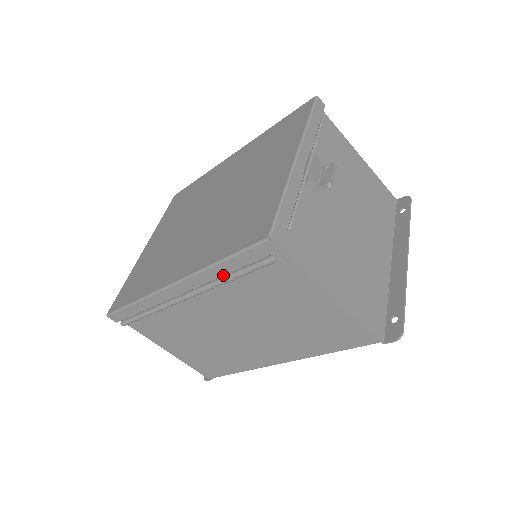
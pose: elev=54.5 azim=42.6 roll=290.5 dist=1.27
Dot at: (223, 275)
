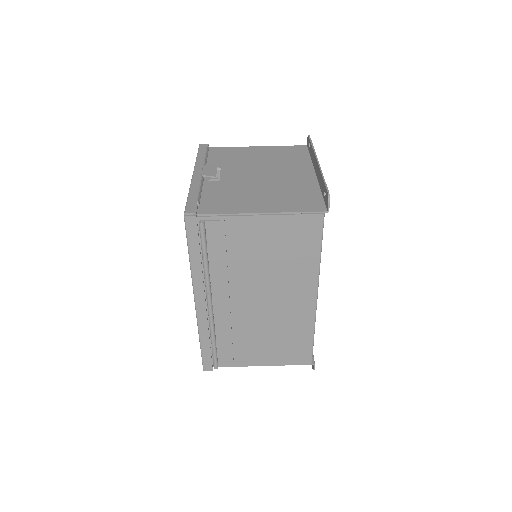
Dot at: (203, 265)
